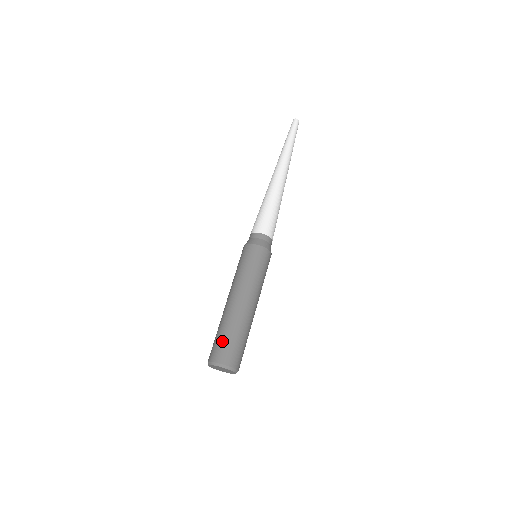
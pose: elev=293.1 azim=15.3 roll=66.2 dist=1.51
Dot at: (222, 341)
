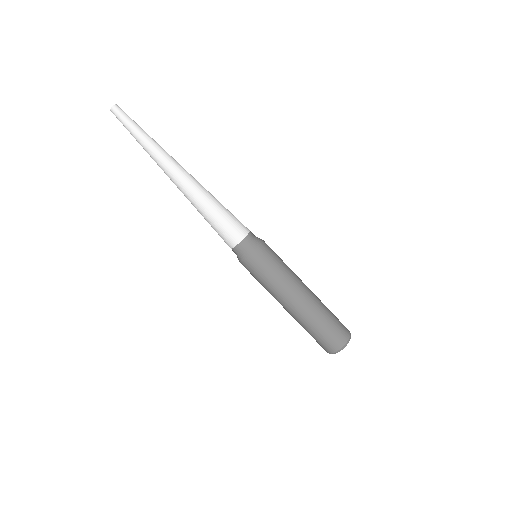
Dot at: (319, 339)
